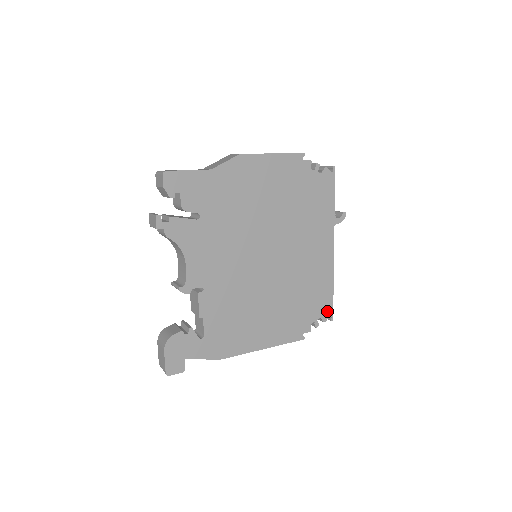
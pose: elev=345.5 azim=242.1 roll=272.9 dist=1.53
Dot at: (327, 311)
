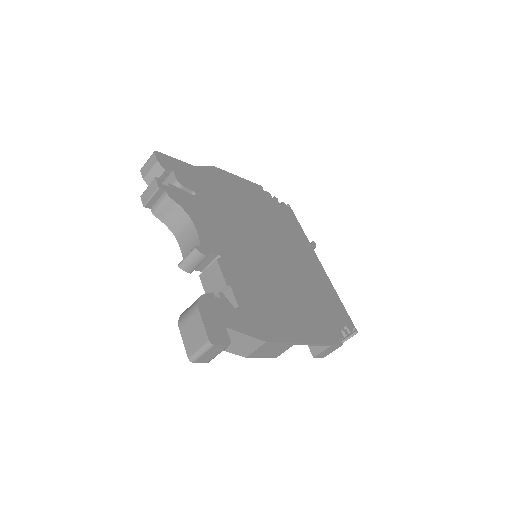
Dot at: (347, 321)
